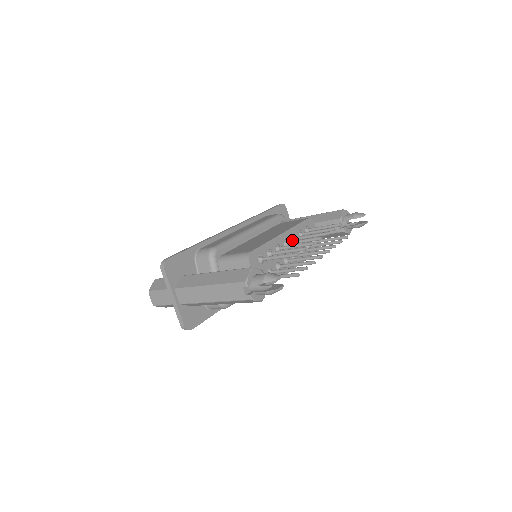
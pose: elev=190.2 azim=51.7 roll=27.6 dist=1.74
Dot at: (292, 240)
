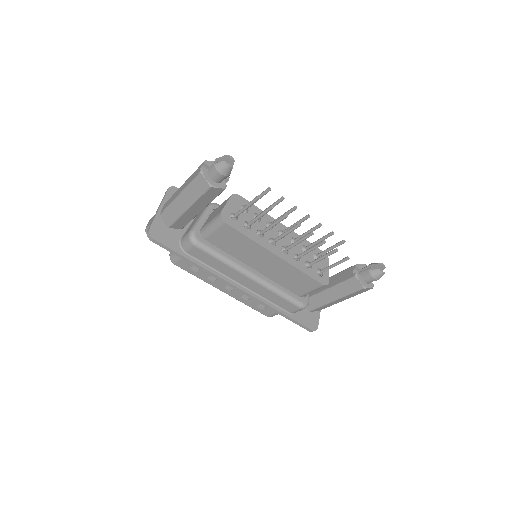
Dot at: (291, 240)
